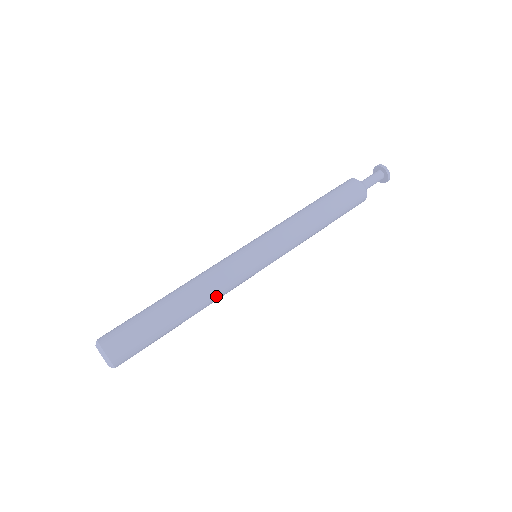
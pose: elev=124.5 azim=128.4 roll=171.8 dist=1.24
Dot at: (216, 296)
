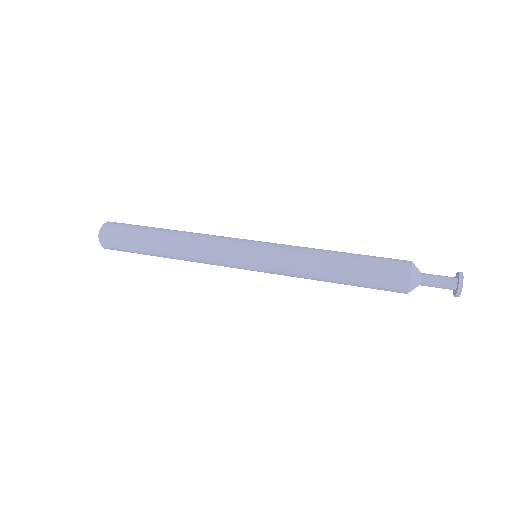
Dot at: (195, 248)
